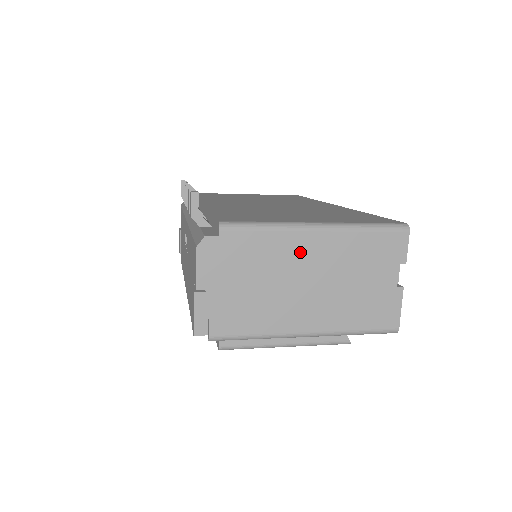
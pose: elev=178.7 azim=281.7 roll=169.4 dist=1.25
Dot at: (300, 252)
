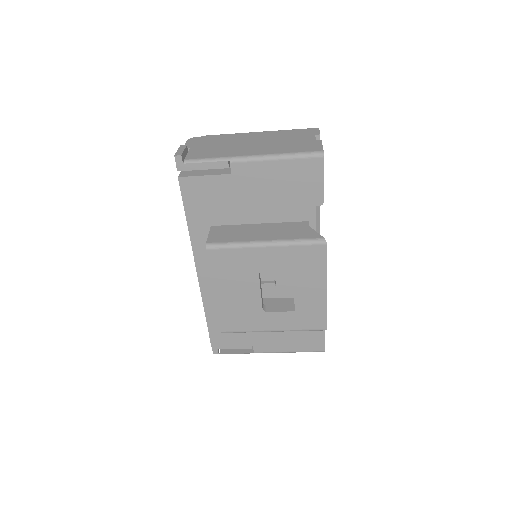
Dot at: (248, 137)
